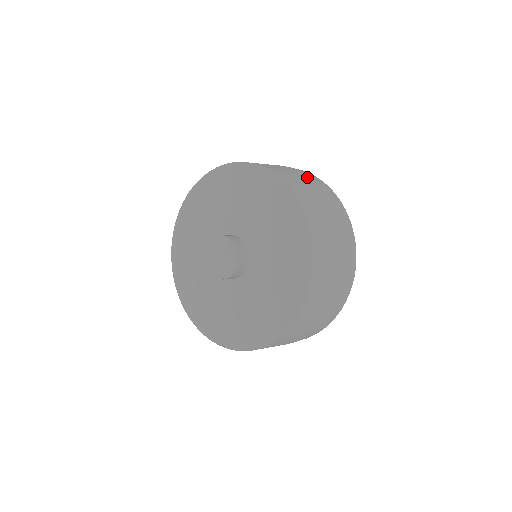
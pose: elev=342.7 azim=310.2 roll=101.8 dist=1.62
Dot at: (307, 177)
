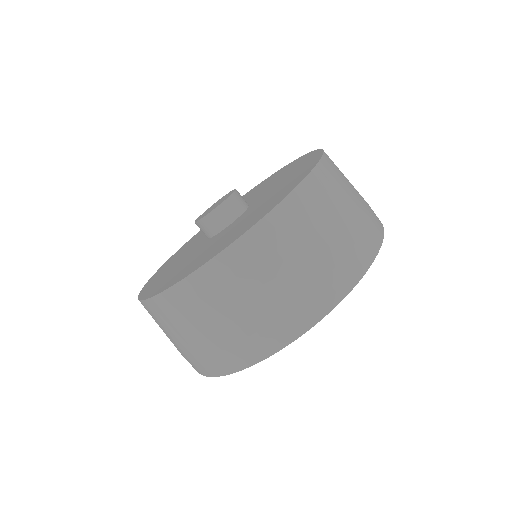
Dot at: (364, 210)
